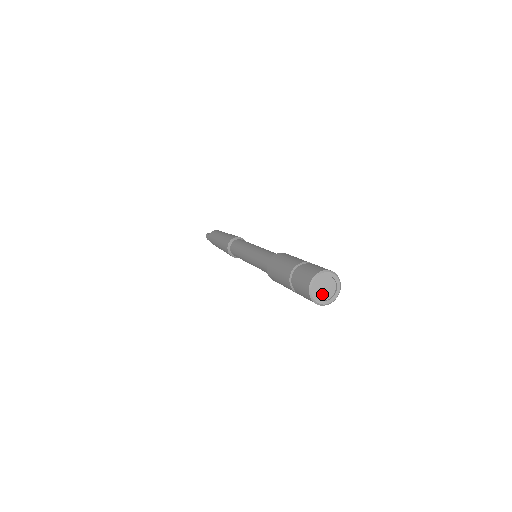
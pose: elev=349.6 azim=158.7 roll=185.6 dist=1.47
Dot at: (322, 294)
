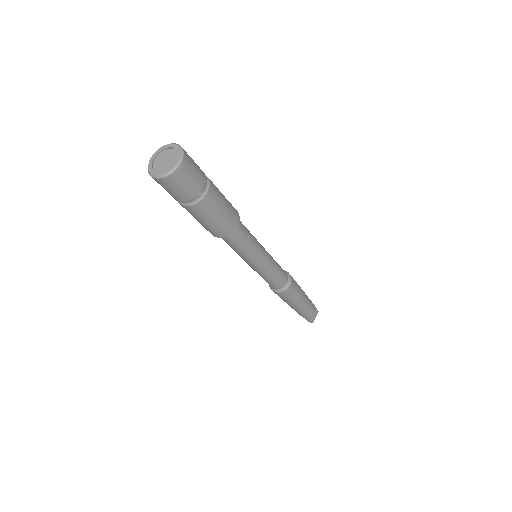
Dot at: (168, 166)
